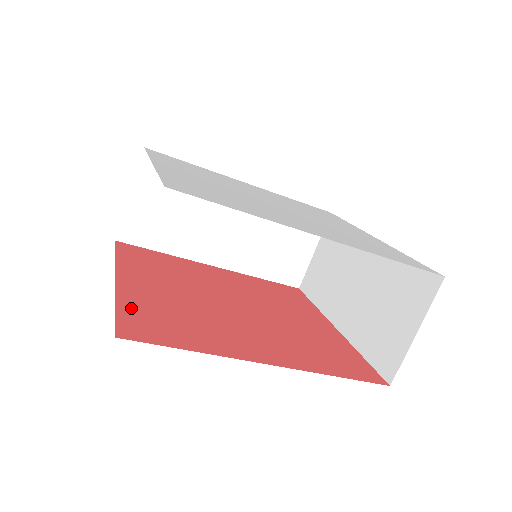
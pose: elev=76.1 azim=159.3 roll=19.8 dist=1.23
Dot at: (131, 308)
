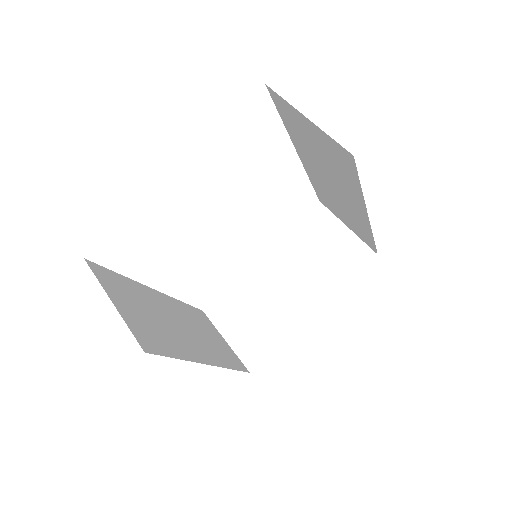
Dot at: occluded
